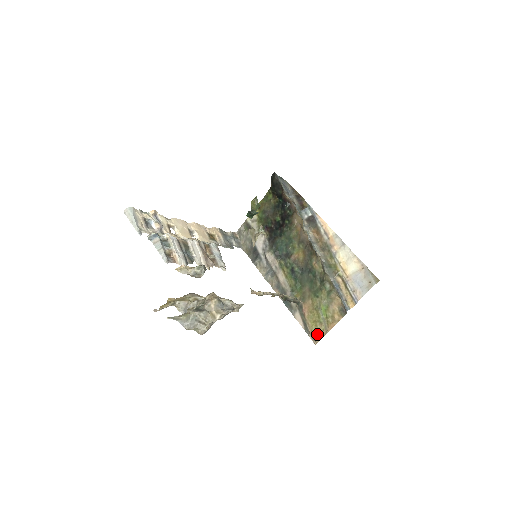
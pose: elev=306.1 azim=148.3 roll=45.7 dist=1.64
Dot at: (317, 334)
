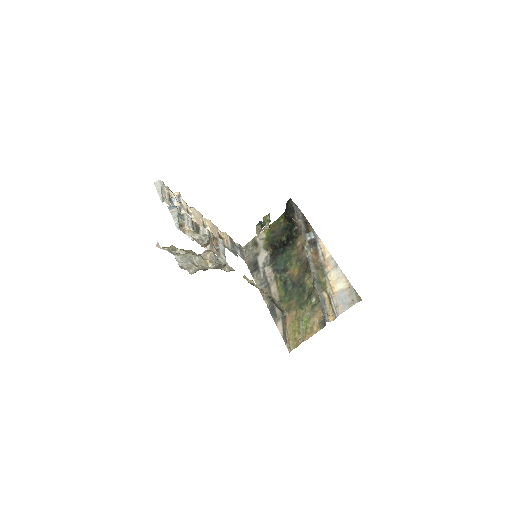
Dot at: (293, 342)
